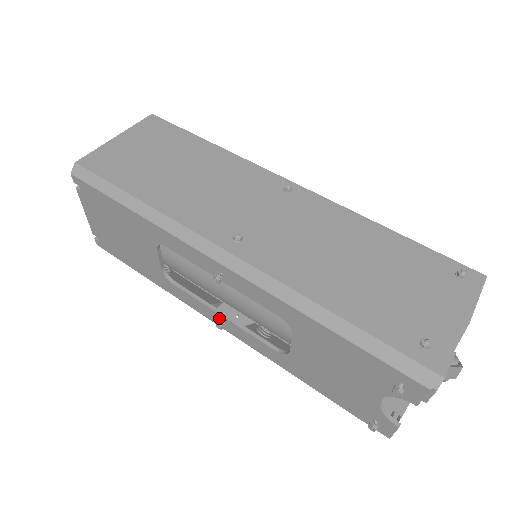
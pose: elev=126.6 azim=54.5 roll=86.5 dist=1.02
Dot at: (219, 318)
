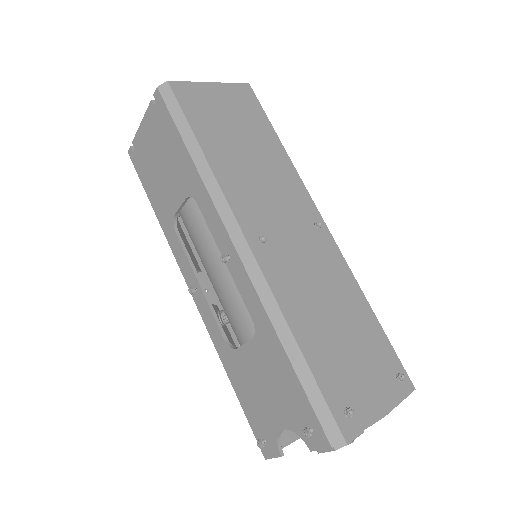
Dot at: (195, 284)
